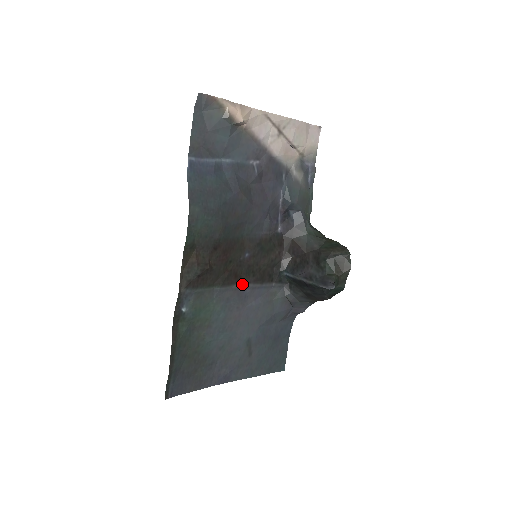
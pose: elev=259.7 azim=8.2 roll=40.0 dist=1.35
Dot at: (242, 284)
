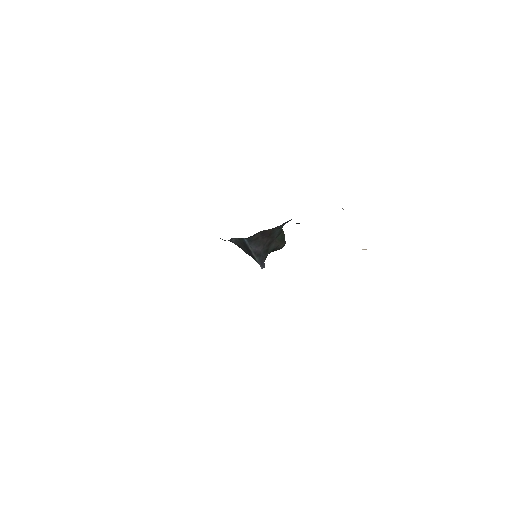
Dot at: occluded
